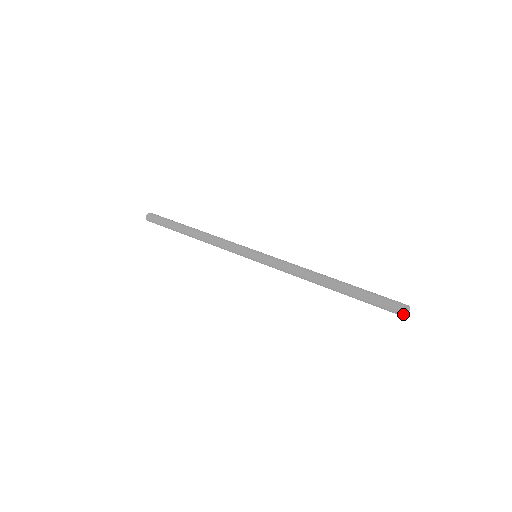
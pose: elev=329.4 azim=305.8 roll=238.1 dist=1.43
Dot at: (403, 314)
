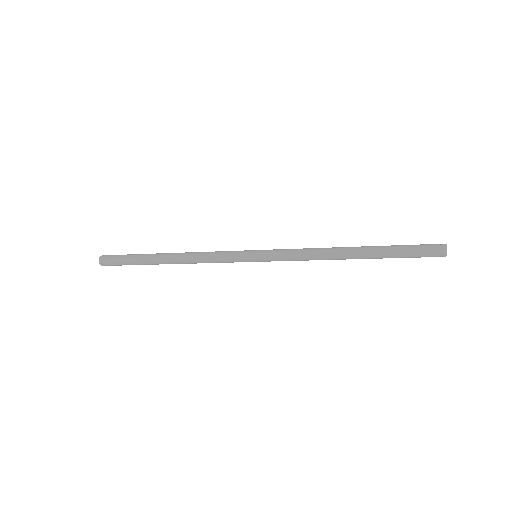
Dot at: (444, 244)
